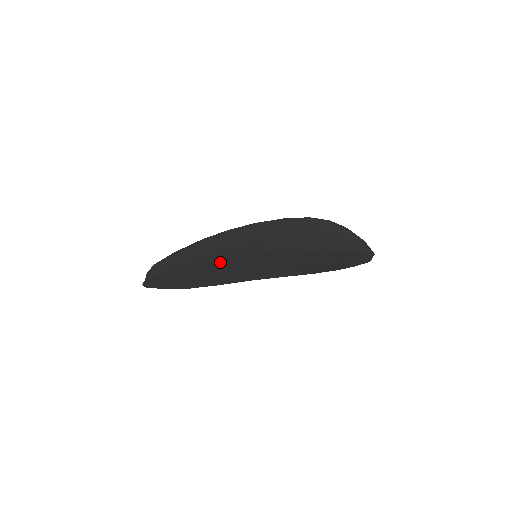
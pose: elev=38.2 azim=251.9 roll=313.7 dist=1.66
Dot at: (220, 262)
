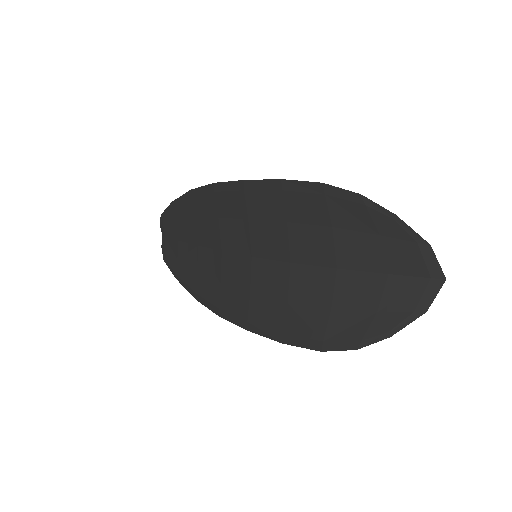
Dot at: (217, 258)
